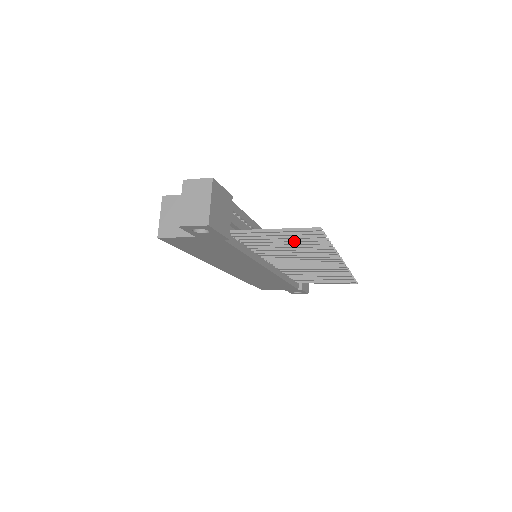
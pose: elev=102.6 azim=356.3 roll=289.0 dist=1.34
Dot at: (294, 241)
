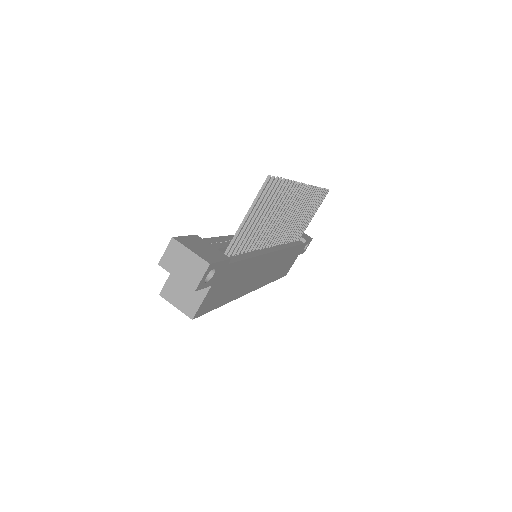
Dot at: (265, 208)
